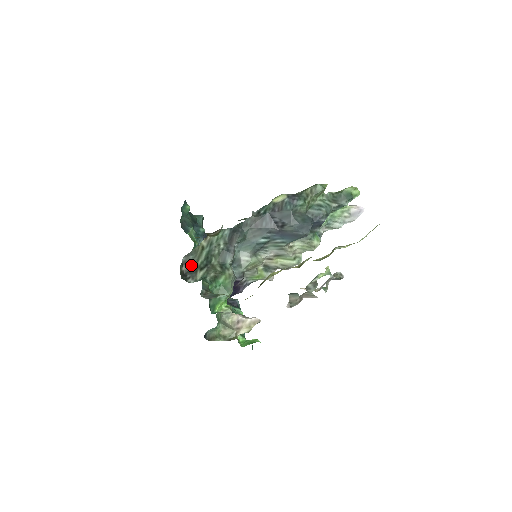
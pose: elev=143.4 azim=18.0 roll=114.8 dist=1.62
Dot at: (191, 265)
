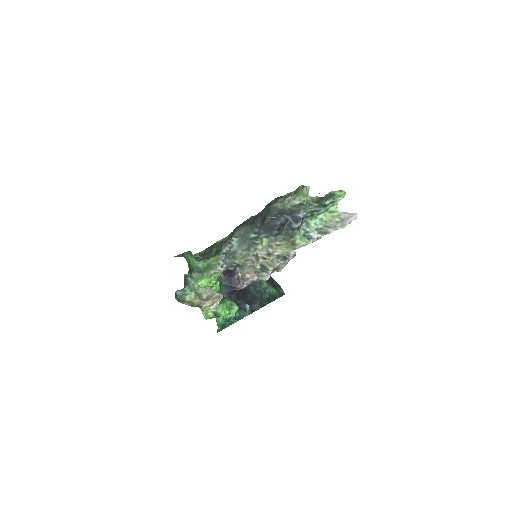
Dot at: occluded
